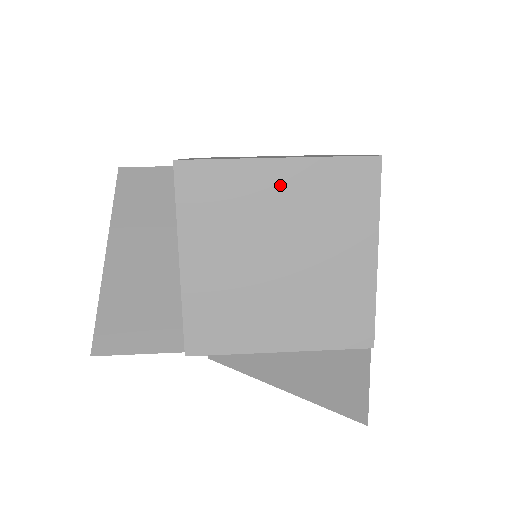
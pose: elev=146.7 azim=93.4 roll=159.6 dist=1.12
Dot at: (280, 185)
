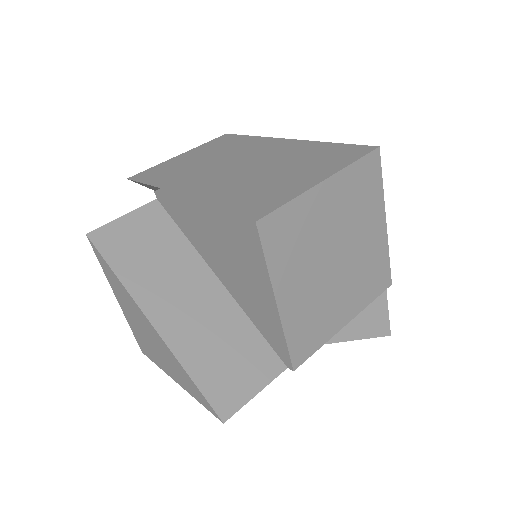
Dot at: (328, 202)
